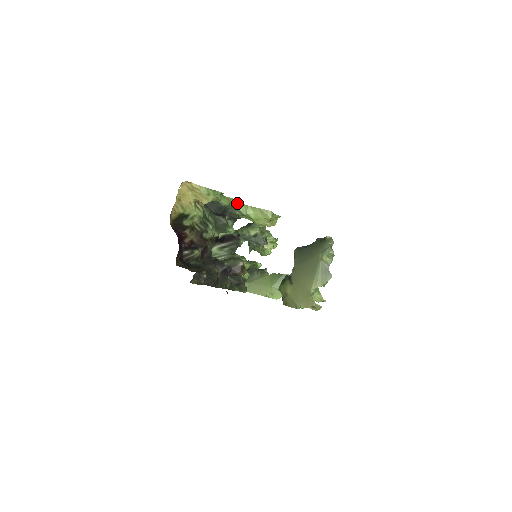
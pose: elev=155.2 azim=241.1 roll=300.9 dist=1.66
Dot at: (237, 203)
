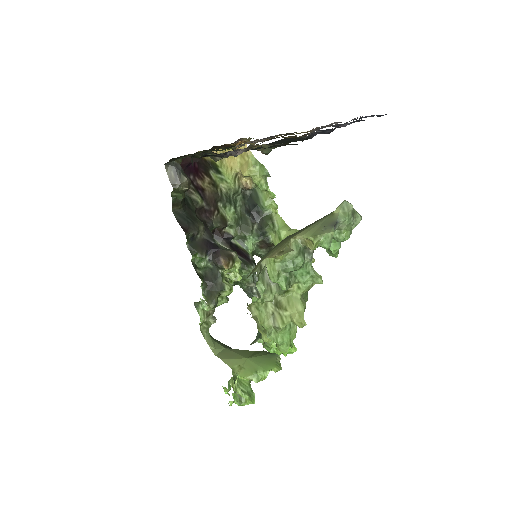
Dot at: (276, 214)
